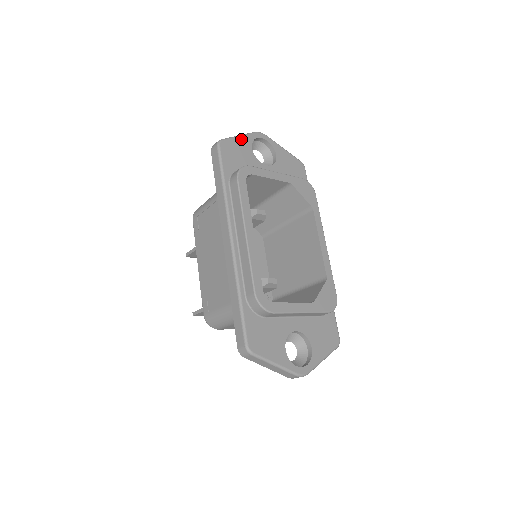
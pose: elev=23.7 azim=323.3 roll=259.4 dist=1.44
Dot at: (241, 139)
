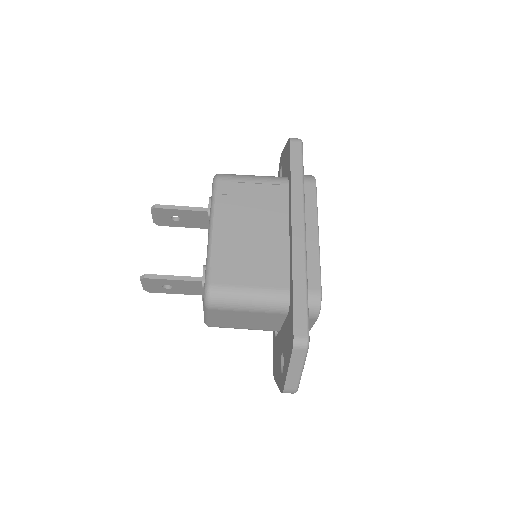
Dot at: occluded
